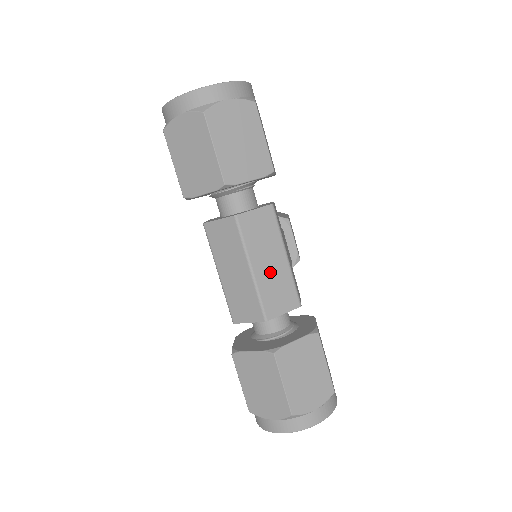
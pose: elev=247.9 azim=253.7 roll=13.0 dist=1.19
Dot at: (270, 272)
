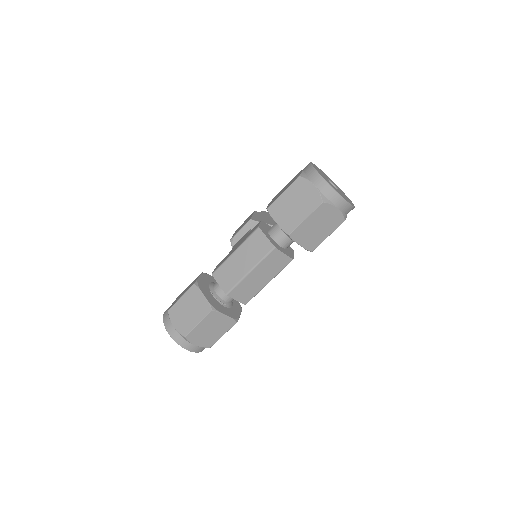
Dot at: (255, 281)
